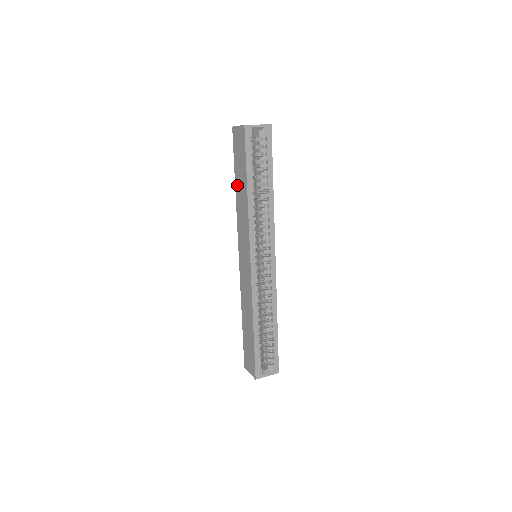
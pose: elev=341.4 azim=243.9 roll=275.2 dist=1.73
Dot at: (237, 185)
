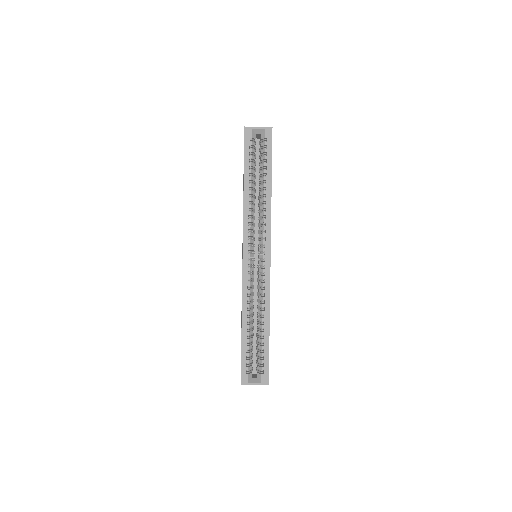
Dot at: occluded
